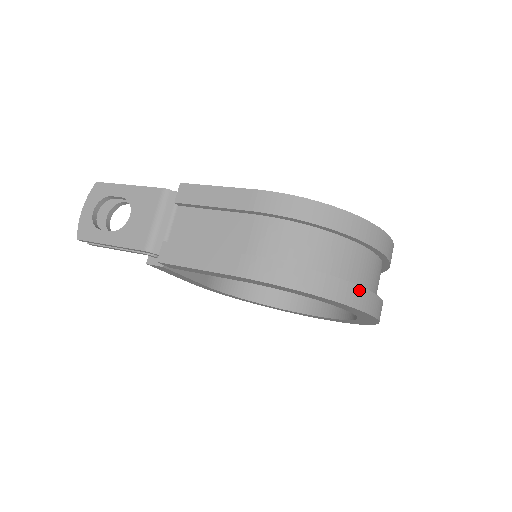
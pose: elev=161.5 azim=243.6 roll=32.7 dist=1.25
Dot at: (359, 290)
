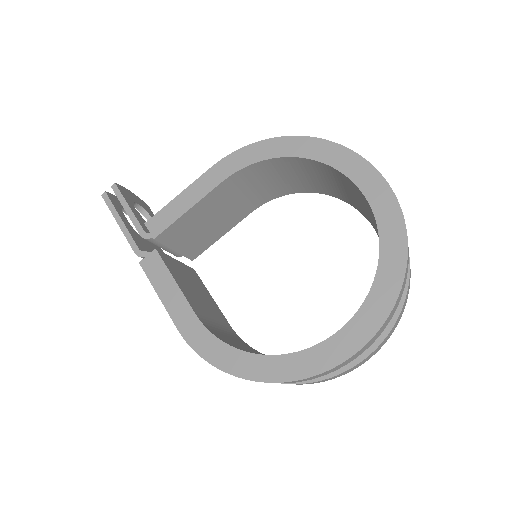
Dot at: (308, 383)
